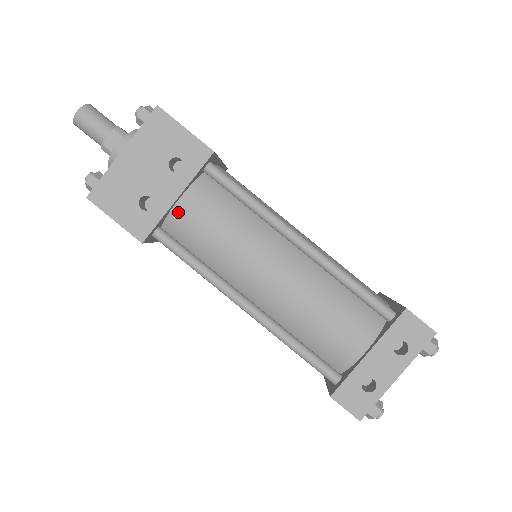
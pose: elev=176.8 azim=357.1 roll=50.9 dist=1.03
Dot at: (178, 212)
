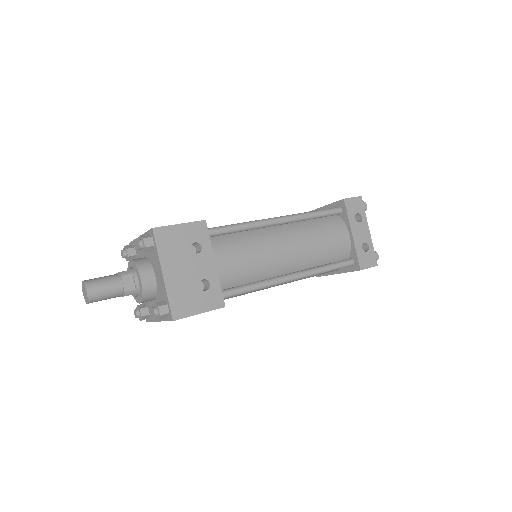
Dot at: (220, 271)
